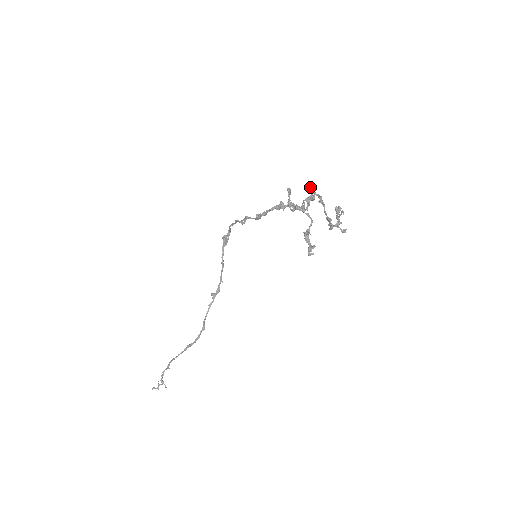
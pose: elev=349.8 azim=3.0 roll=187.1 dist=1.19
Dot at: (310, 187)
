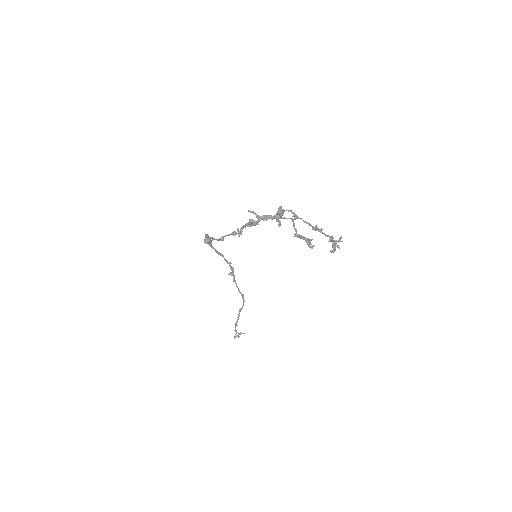
Dot at: occluded
